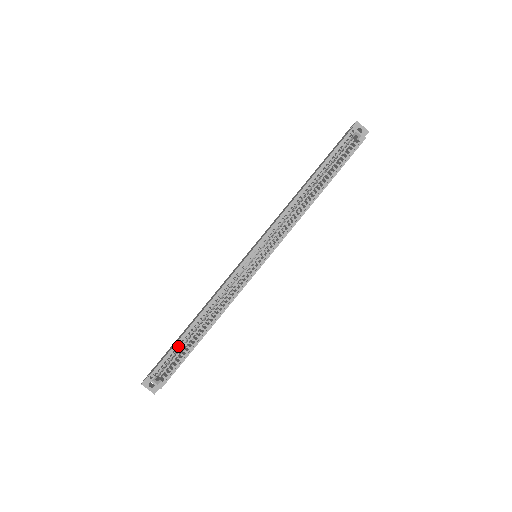
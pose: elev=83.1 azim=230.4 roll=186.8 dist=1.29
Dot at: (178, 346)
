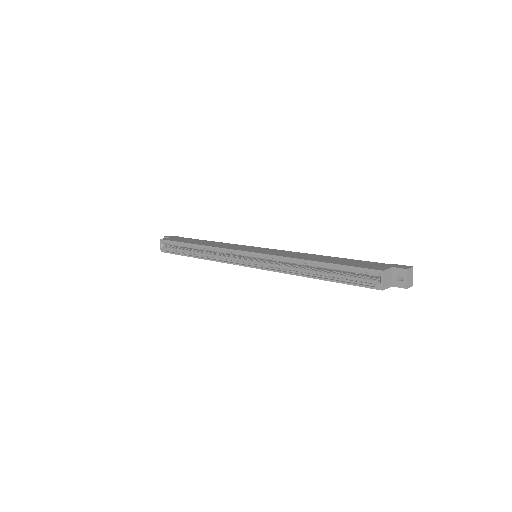
Dot at: (181, 244)
